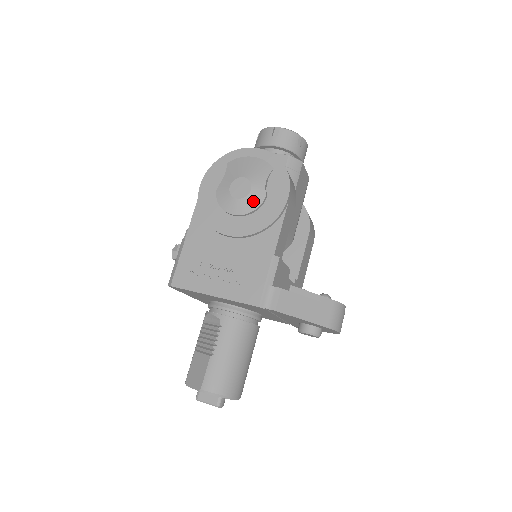
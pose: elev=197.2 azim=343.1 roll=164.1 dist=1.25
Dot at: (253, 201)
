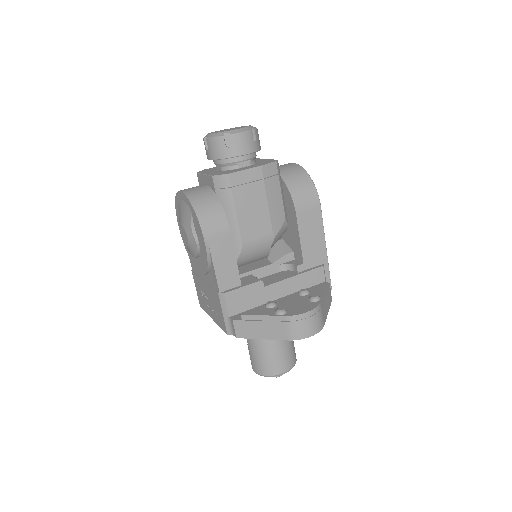
Dot at: (193, 247)
